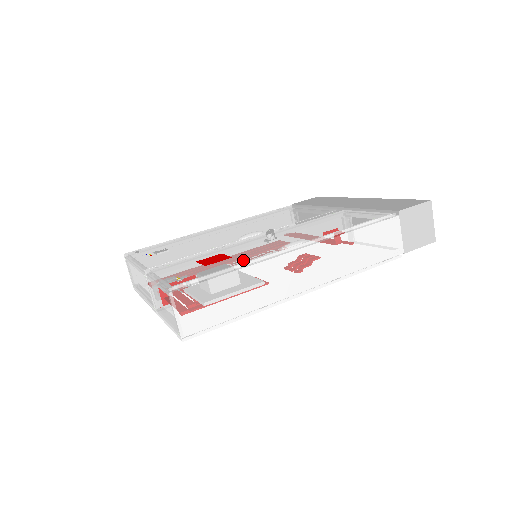
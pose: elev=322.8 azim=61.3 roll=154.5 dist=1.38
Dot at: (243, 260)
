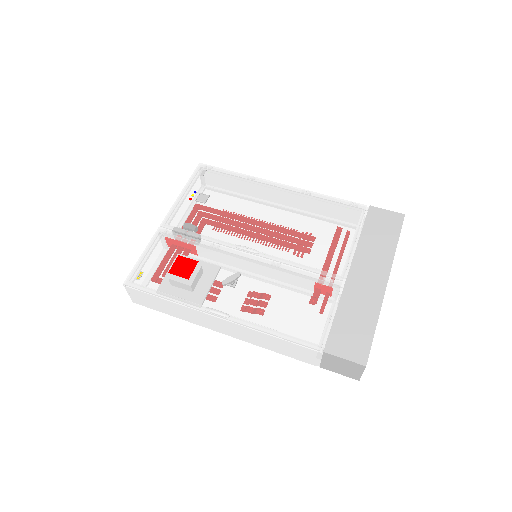
Dot at: (181, 295)
